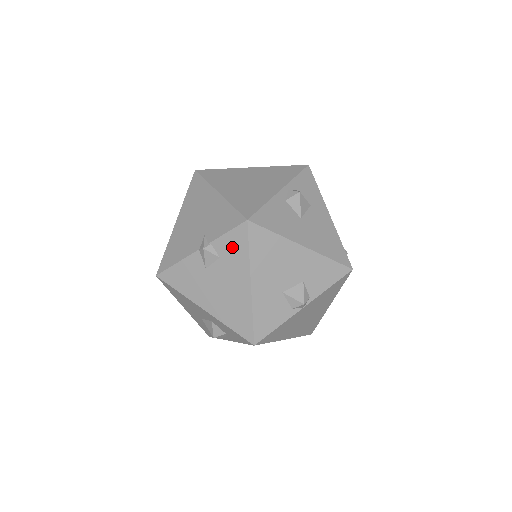
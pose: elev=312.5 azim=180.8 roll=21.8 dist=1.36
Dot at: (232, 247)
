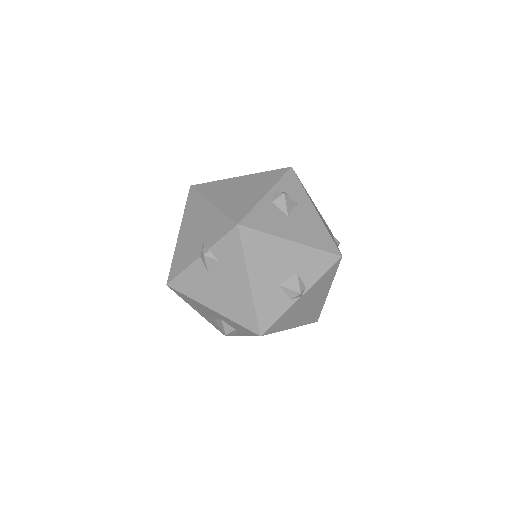
Dot at: (228, 250)
